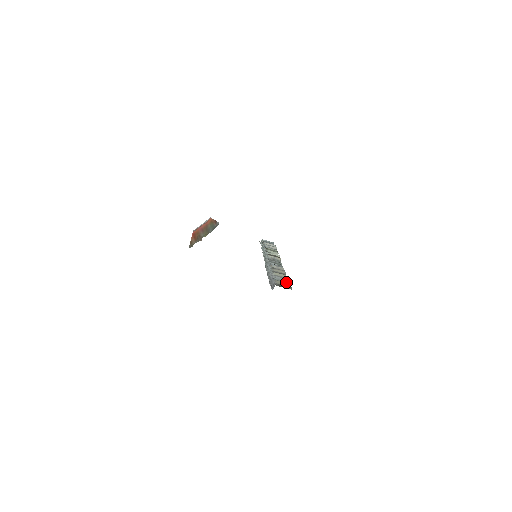
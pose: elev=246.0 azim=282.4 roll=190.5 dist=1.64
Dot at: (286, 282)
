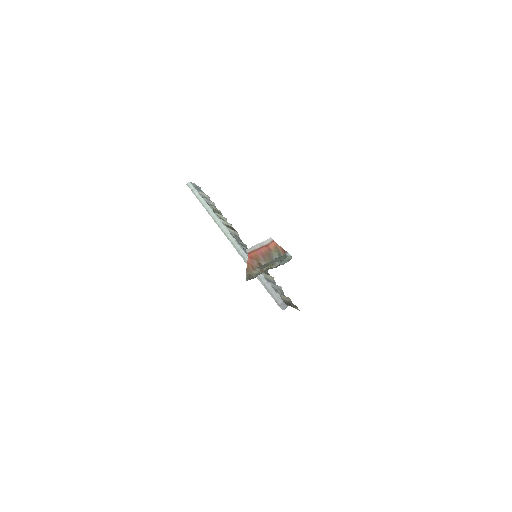
Dot at: (282, 292)
